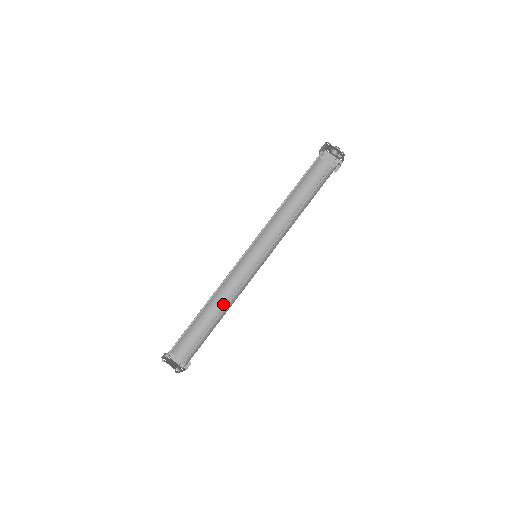
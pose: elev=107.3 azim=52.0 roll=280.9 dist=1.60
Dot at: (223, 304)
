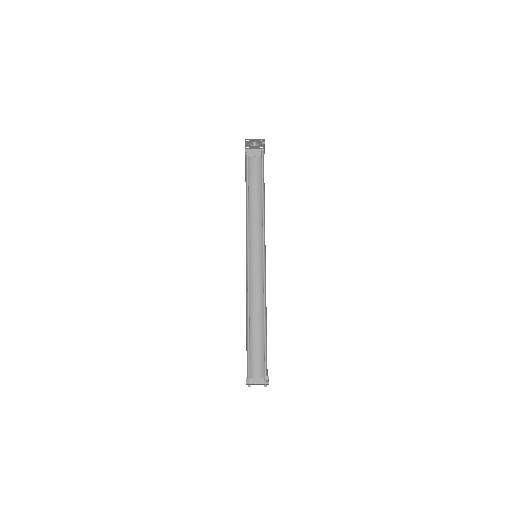
Dot at: (257, 311)
